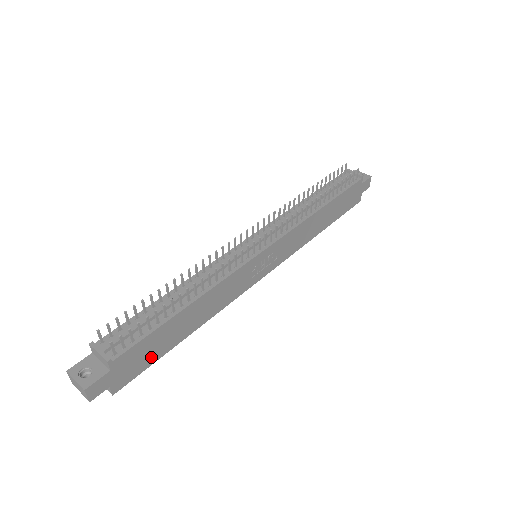
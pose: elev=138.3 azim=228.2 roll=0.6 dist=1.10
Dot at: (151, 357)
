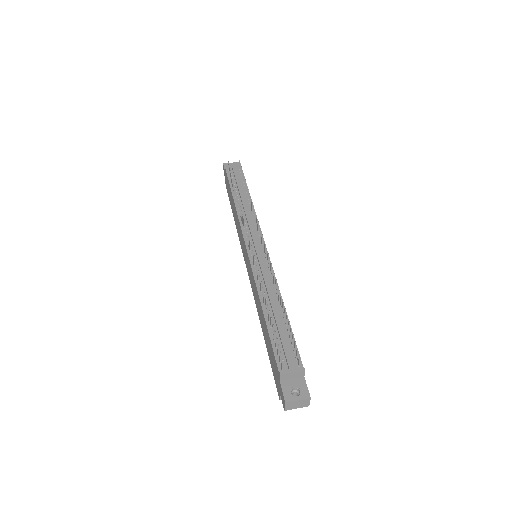
Dot at: occluded
